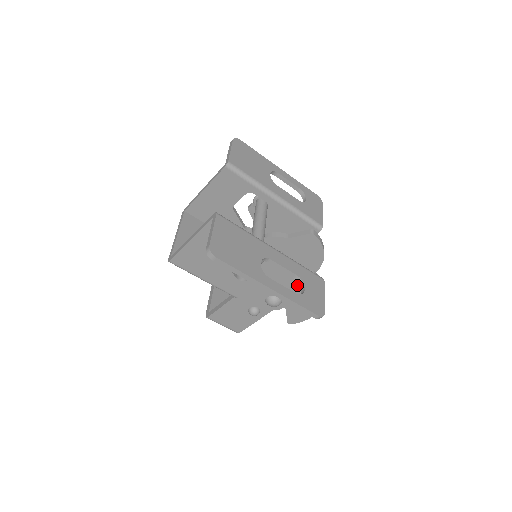
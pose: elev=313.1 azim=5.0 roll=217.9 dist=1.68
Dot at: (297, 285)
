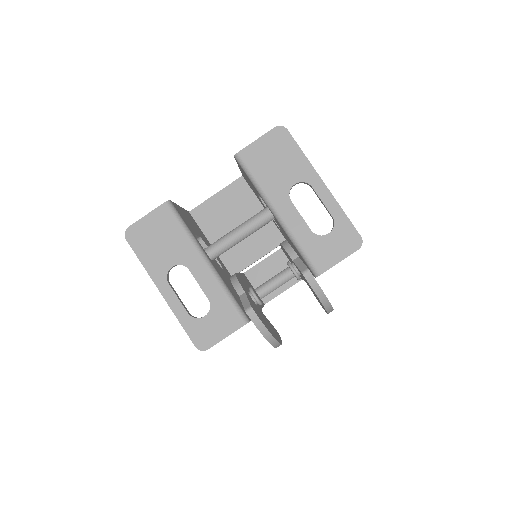
Dot at: occluded
